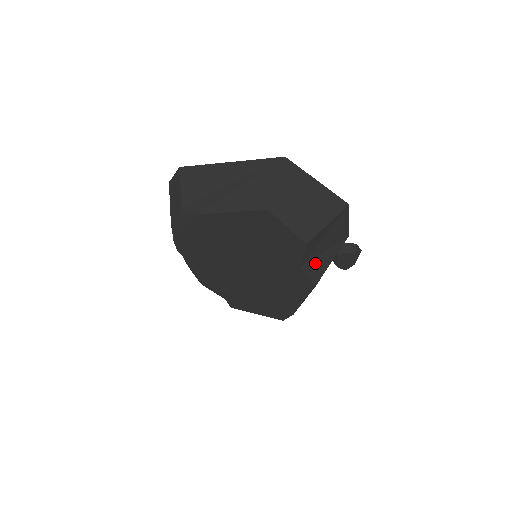
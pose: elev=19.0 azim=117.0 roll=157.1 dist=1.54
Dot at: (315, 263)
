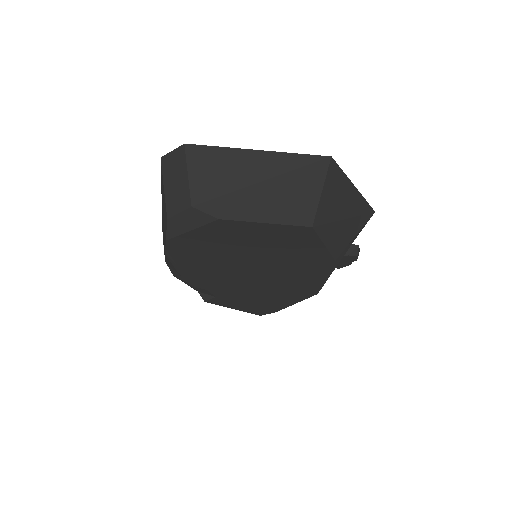
Dot at: (324, 271)
